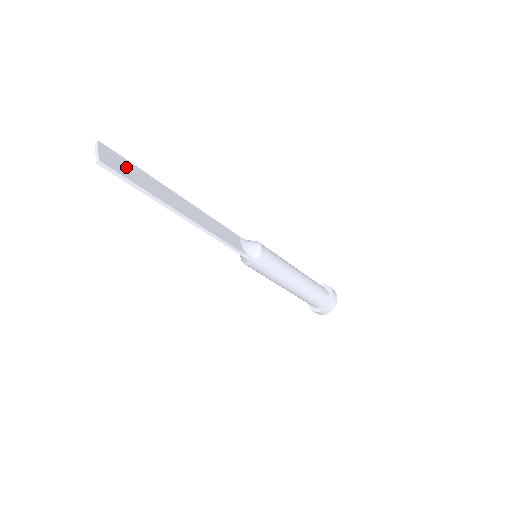
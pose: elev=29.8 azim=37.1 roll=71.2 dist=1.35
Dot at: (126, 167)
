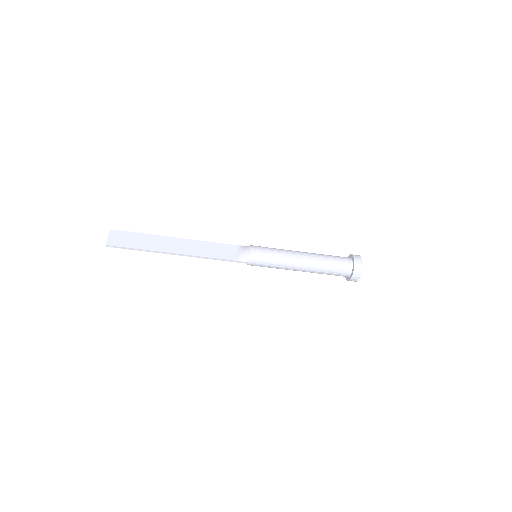
Dot at: (128, 238)
